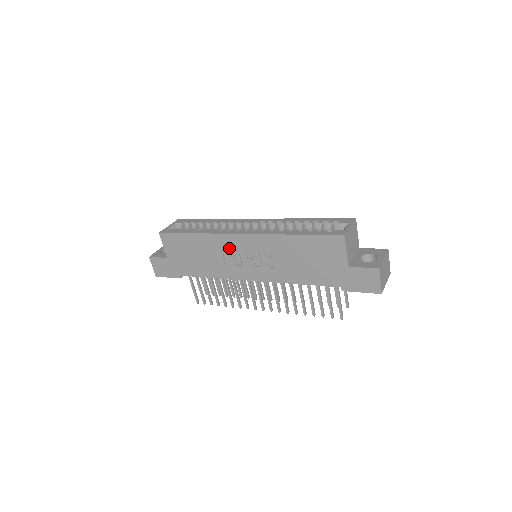
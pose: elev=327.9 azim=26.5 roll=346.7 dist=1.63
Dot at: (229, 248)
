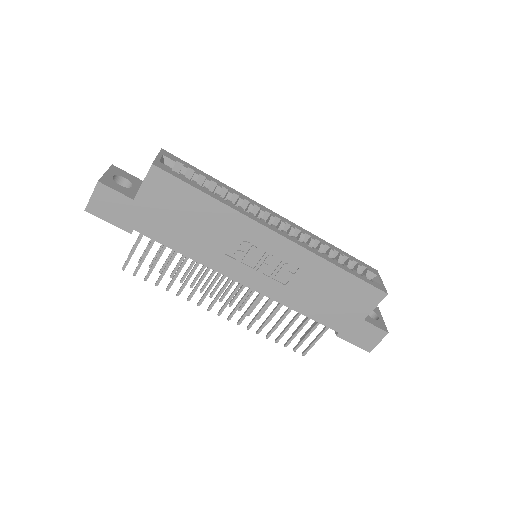
Dot at: (249, 240)
